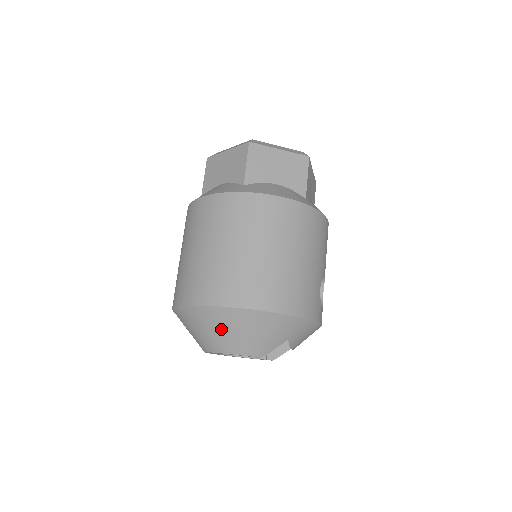
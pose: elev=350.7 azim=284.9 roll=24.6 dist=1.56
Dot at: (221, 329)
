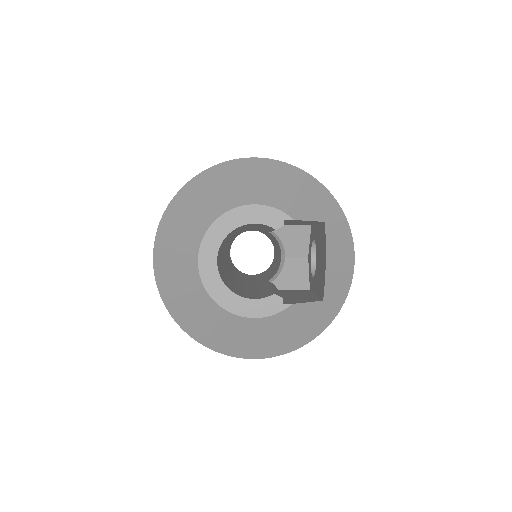
Dot at: (247, 178)
